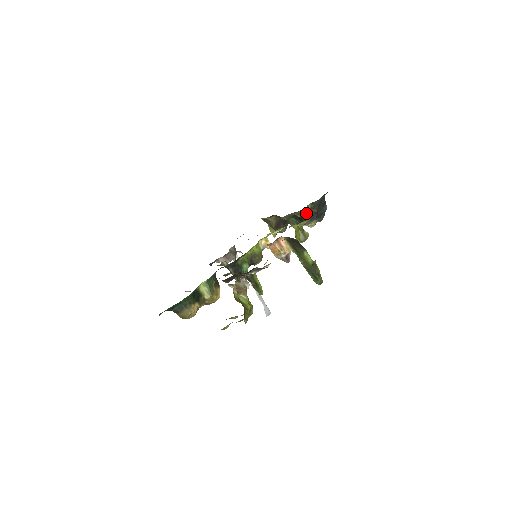
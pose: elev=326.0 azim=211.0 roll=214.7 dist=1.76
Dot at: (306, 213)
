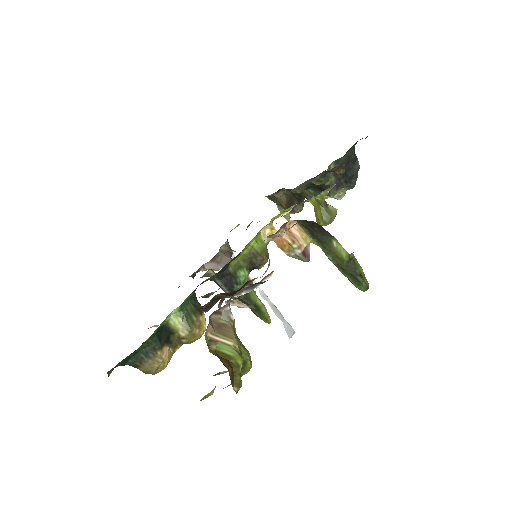
Dot at: (328, 178)
